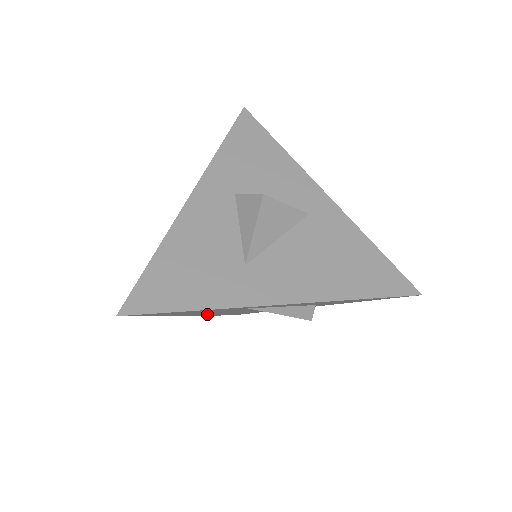
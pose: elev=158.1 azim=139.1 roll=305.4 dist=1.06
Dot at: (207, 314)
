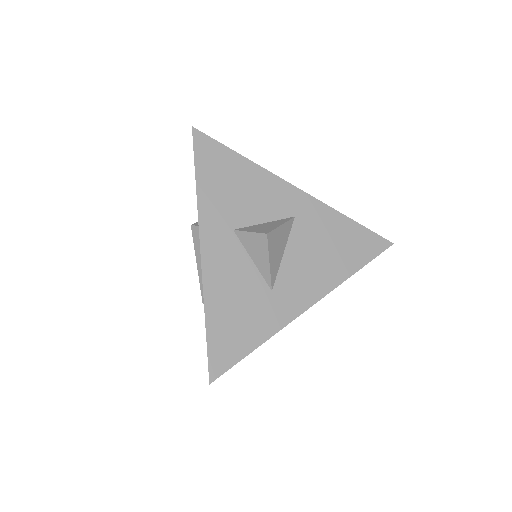
Dot at: occluded
